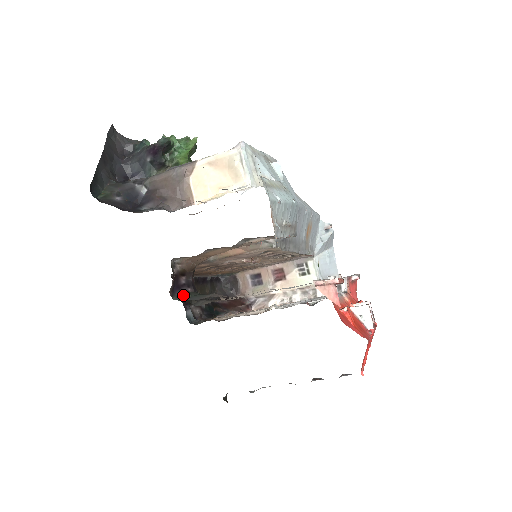
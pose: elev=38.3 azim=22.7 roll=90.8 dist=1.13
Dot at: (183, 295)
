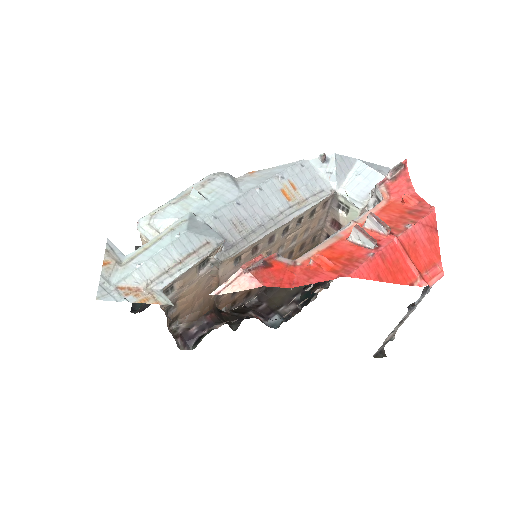
Dot at: (197, 342)
